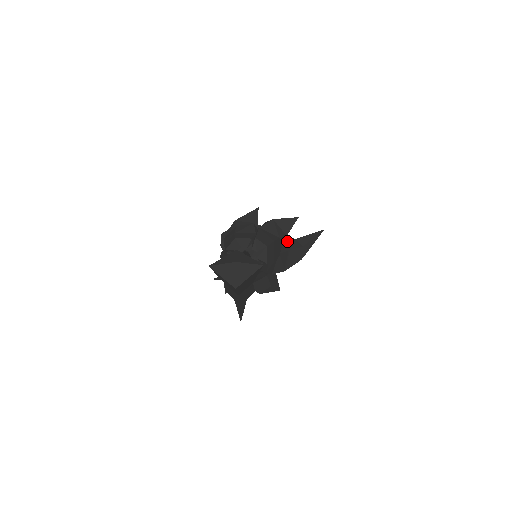
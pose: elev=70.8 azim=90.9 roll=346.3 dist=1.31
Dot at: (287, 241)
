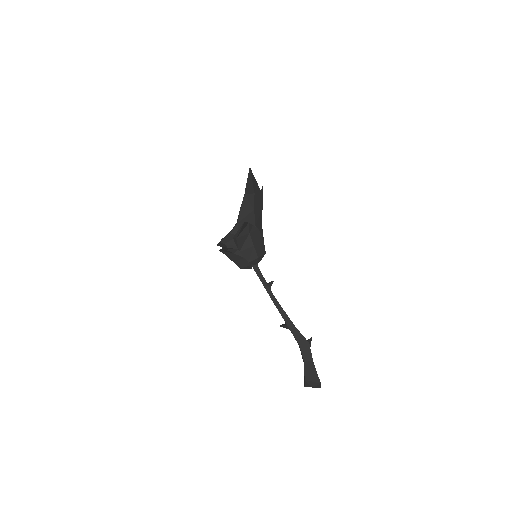
Dot at: (245, 207)
